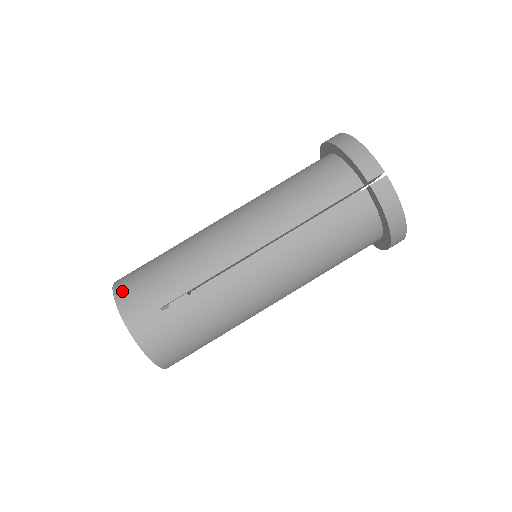
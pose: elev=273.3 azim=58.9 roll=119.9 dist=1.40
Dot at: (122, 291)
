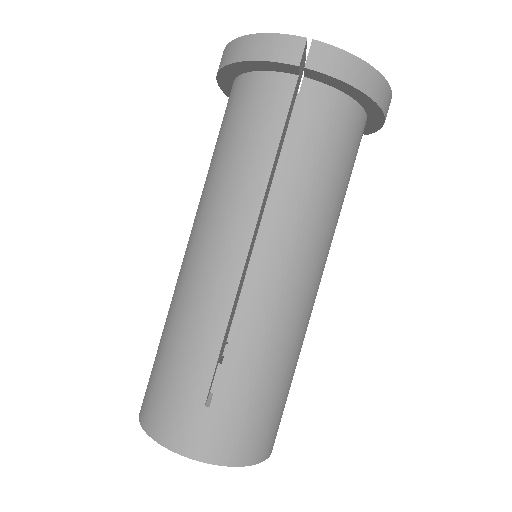
Dot at: (151, 421)
